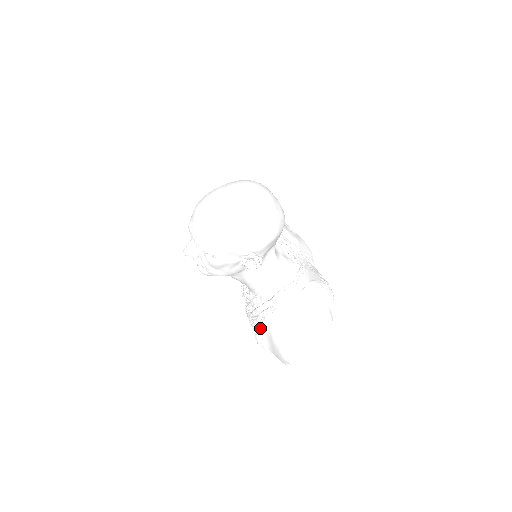
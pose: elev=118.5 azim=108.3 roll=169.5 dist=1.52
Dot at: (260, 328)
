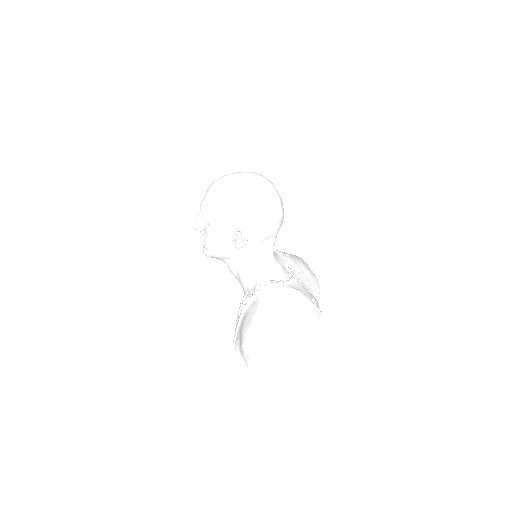
Dot at: (237, 323)
